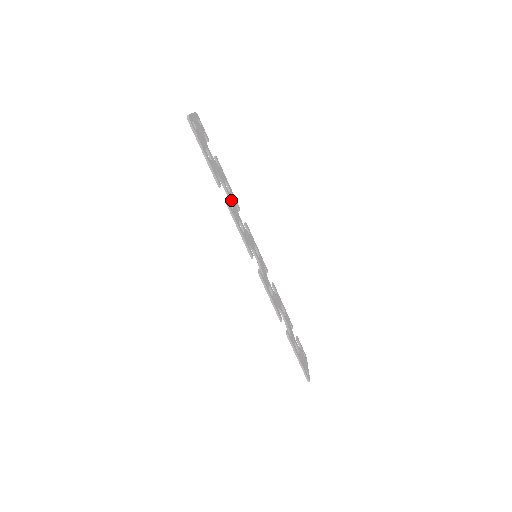
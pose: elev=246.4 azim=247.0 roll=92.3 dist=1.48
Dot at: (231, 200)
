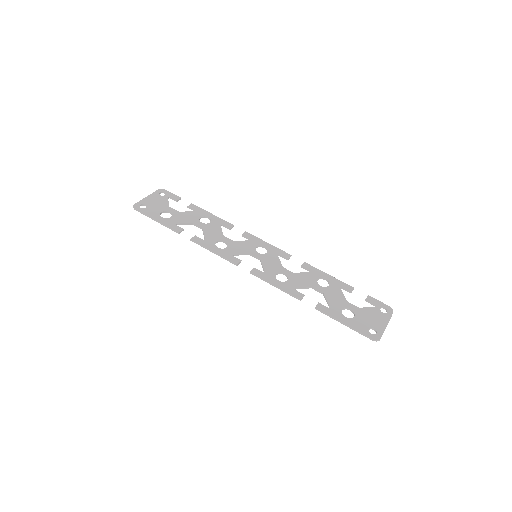
Dot at: (207, 230)
